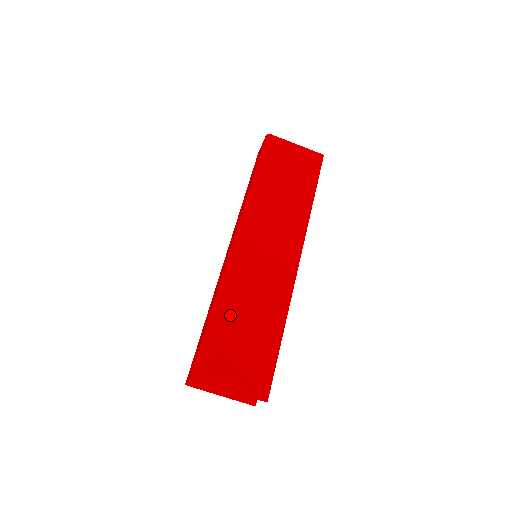
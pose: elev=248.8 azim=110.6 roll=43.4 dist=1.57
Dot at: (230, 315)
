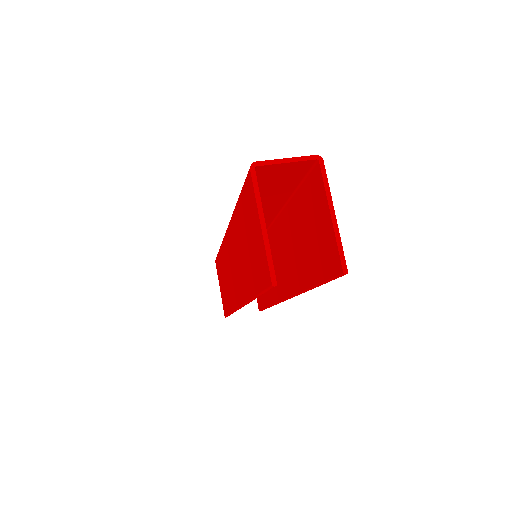
Dot at: occluded
